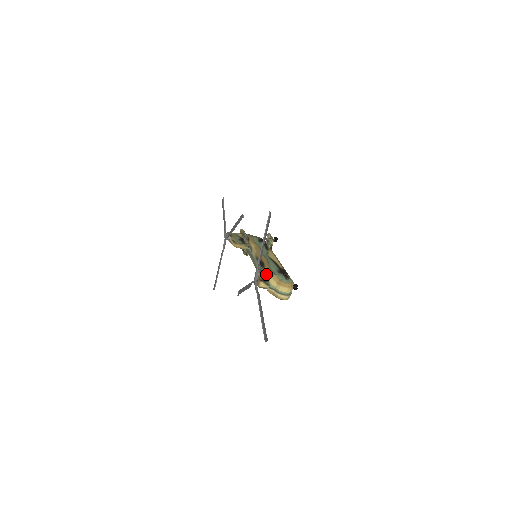
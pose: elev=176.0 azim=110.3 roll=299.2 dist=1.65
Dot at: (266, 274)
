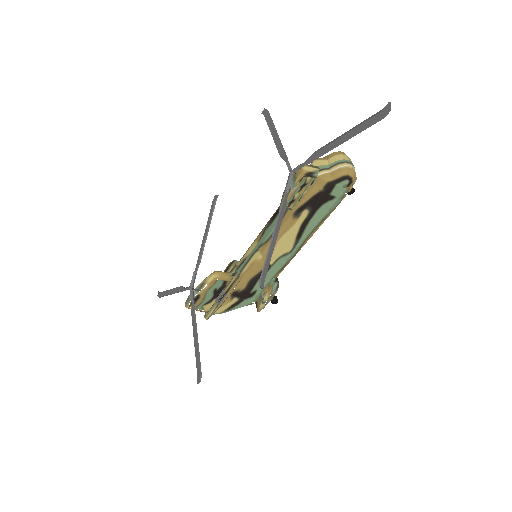
Dot at: occluded
